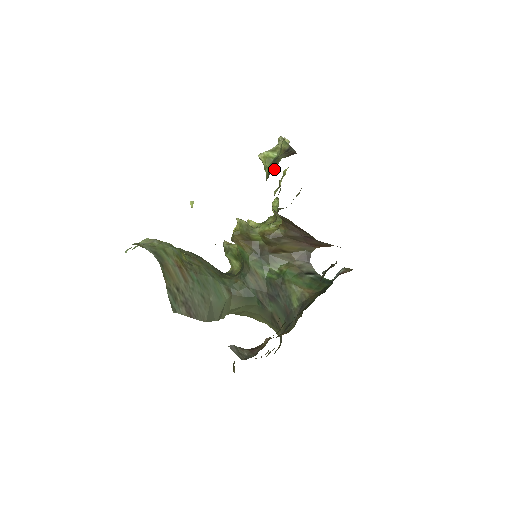
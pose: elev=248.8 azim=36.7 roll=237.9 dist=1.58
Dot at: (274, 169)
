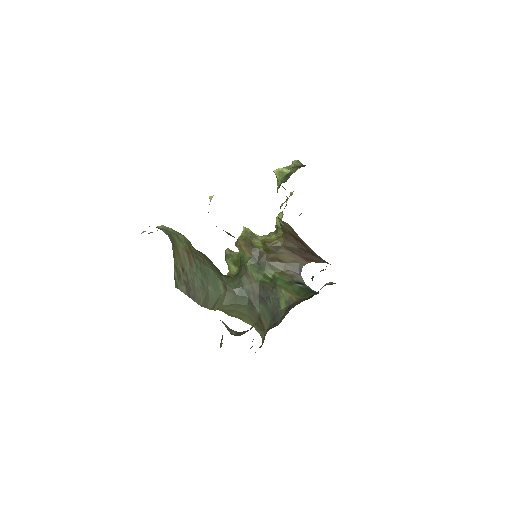
Dot at: (286, 180)
